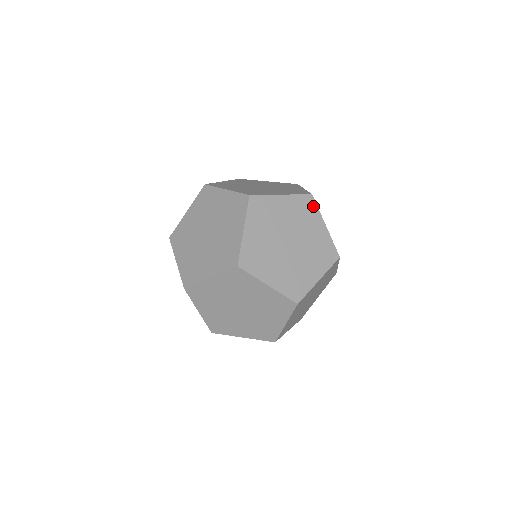
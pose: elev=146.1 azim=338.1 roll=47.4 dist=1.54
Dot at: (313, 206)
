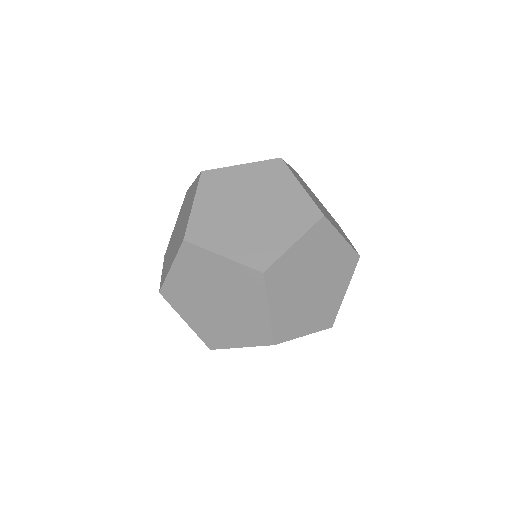
Dot at: occluded
